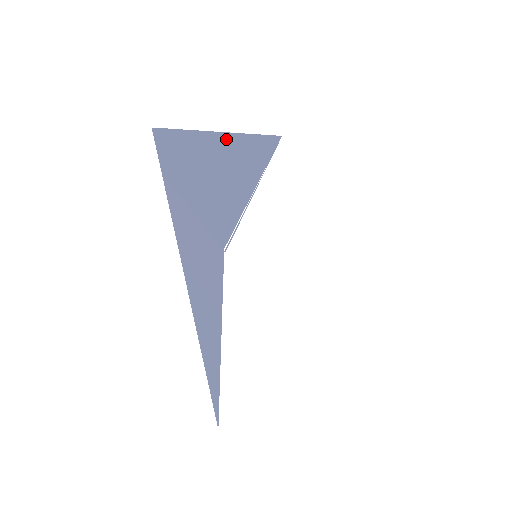
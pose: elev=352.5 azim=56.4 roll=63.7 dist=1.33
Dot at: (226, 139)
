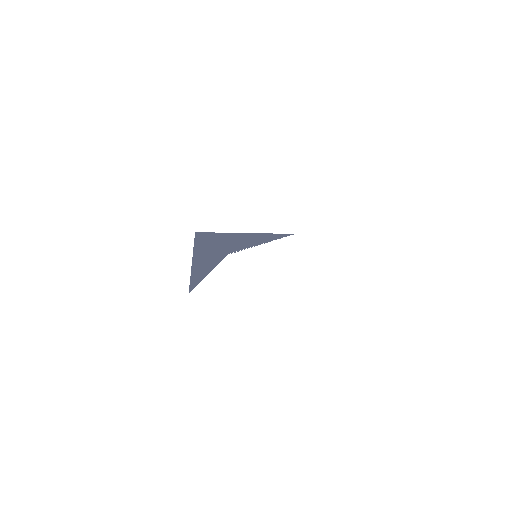
Dot at: (248, 234)
